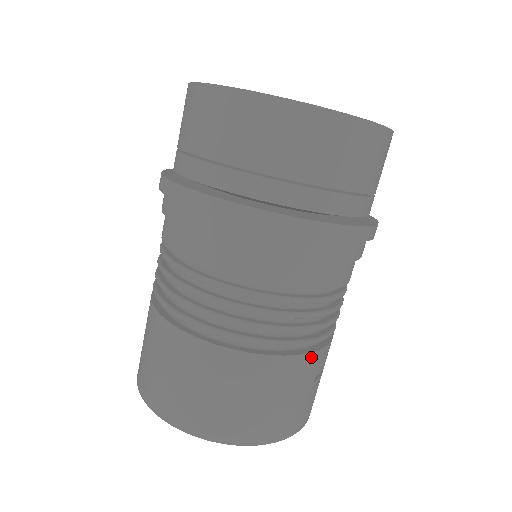
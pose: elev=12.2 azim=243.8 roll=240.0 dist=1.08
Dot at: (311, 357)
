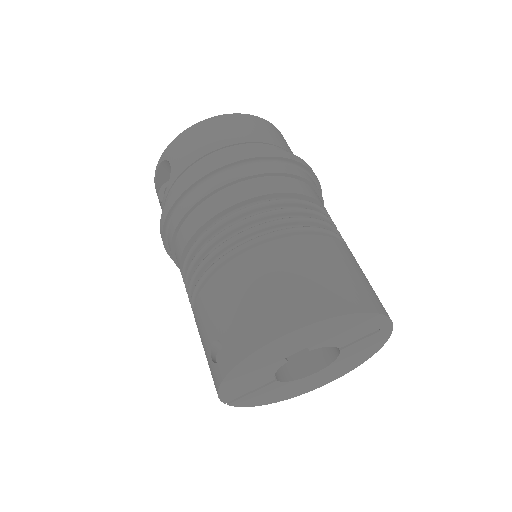
Dot at: occluded
